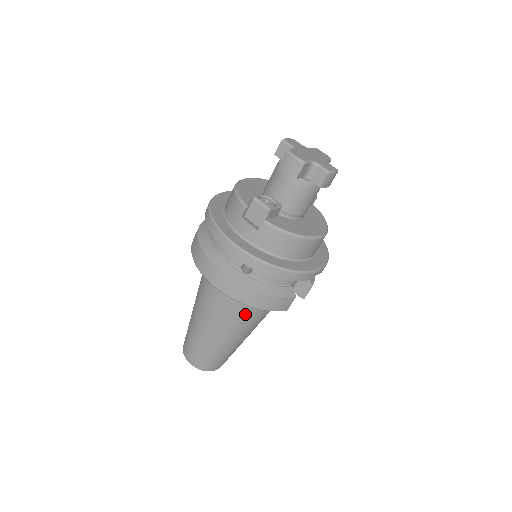
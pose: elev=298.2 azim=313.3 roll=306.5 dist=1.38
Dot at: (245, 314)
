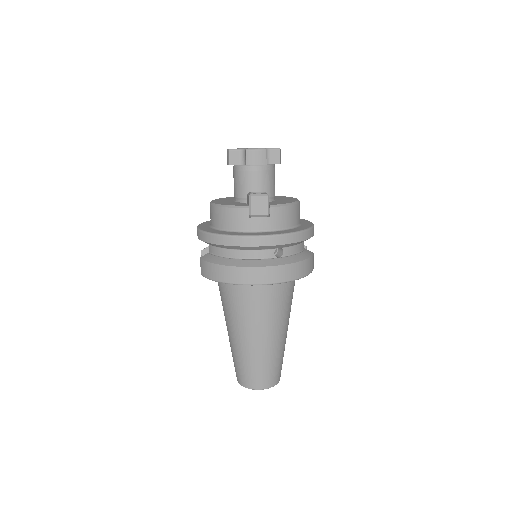
Dot at: (287, 299)
